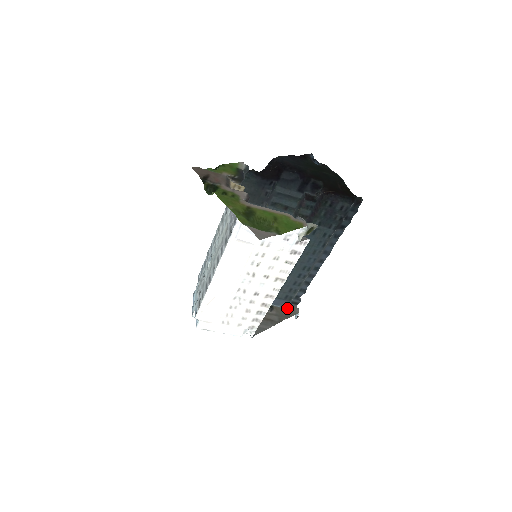
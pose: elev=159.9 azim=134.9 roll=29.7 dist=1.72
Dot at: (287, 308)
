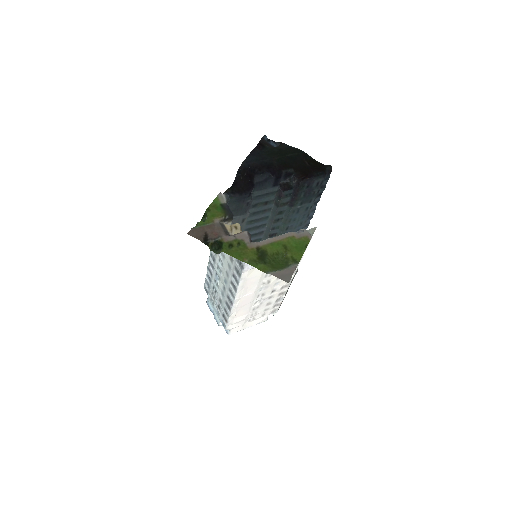
Dot at: occluded
